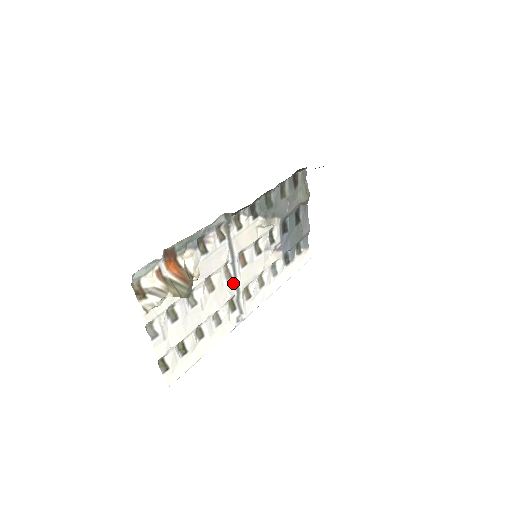
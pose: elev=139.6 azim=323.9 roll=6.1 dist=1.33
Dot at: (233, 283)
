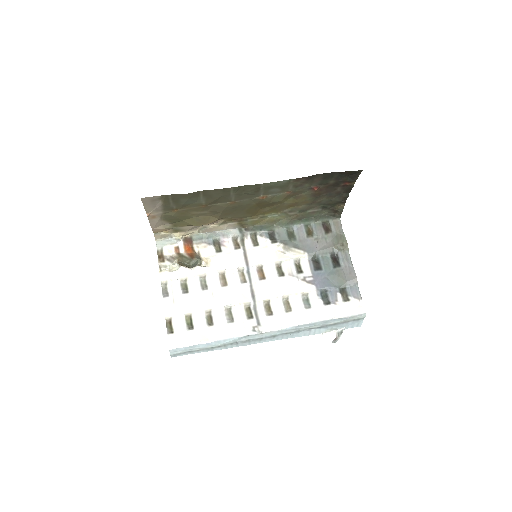
Dot at: (249, 290)
